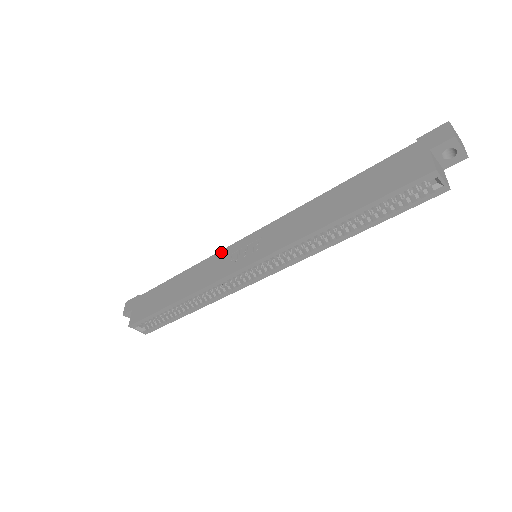
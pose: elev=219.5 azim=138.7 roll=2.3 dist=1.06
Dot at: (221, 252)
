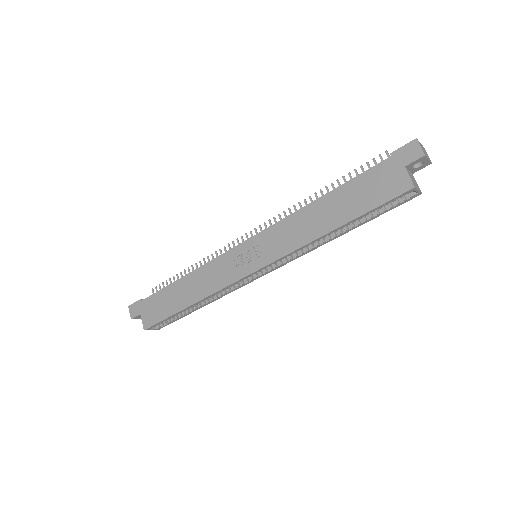
Dot at: (221, 257)
